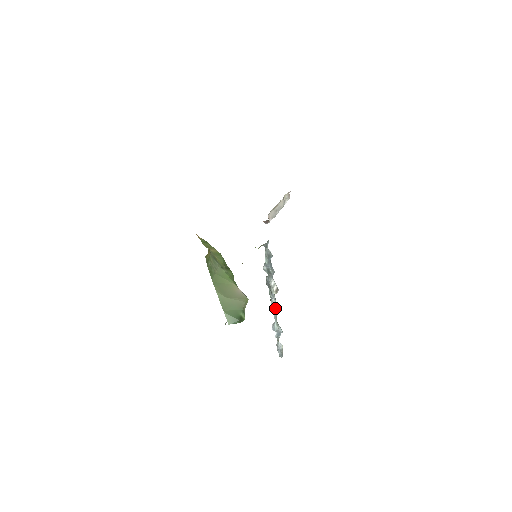
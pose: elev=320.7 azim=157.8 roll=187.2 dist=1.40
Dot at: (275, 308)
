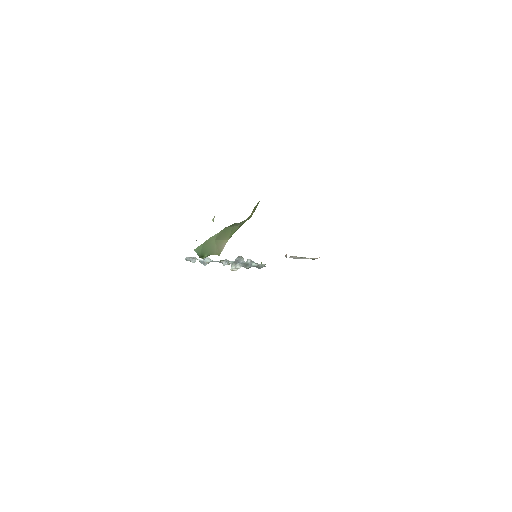
Dot at: occluded
